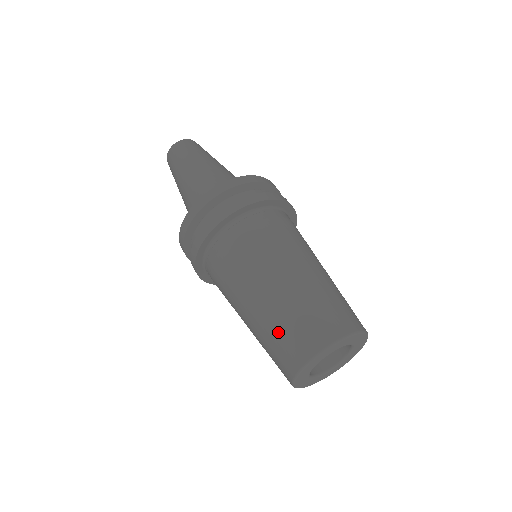
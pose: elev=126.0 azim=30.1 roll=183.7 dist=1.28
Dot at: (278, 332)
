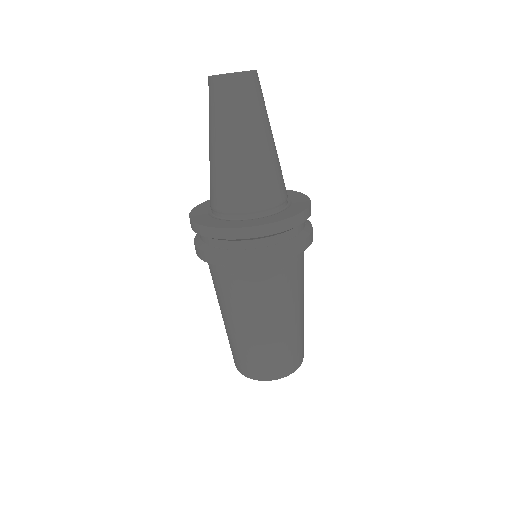
Dot at: occluded
